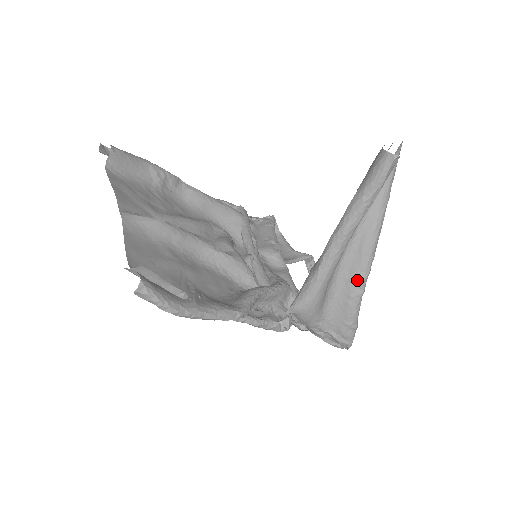
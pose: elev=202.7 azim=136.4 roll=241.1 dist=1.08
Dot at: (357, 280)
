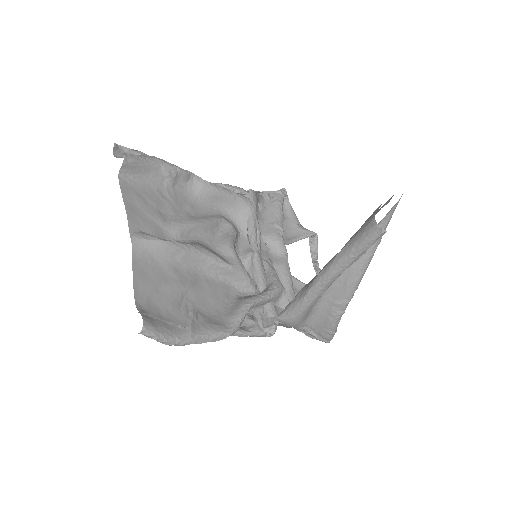
Dot at: (339, 304)
